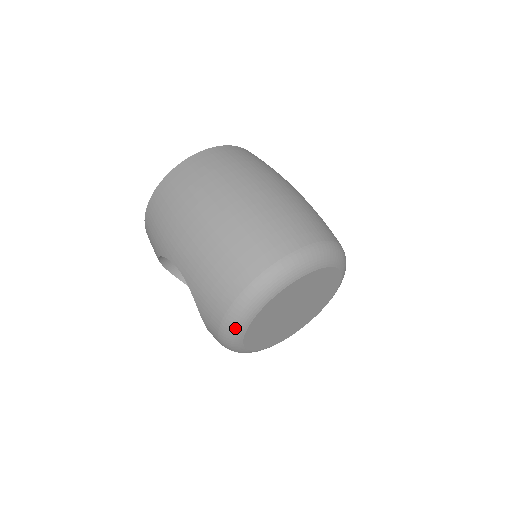
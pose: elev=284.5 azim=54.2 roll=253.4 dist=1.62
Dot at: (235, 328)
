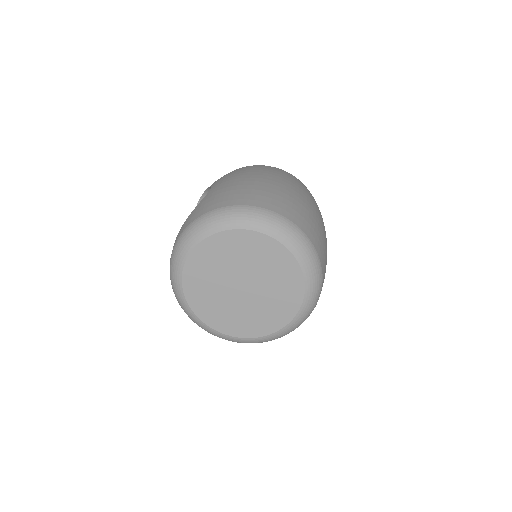
Dot at: (202, 227)
